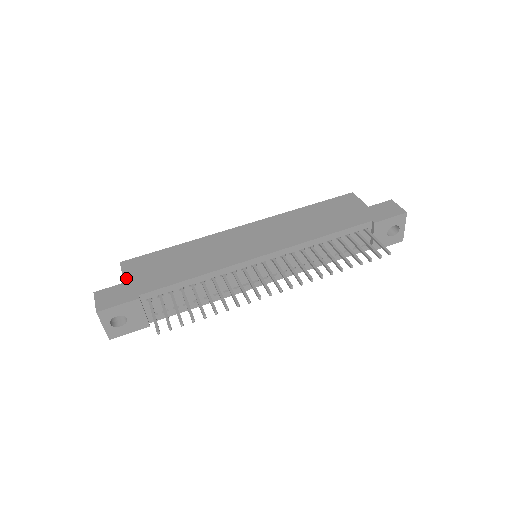
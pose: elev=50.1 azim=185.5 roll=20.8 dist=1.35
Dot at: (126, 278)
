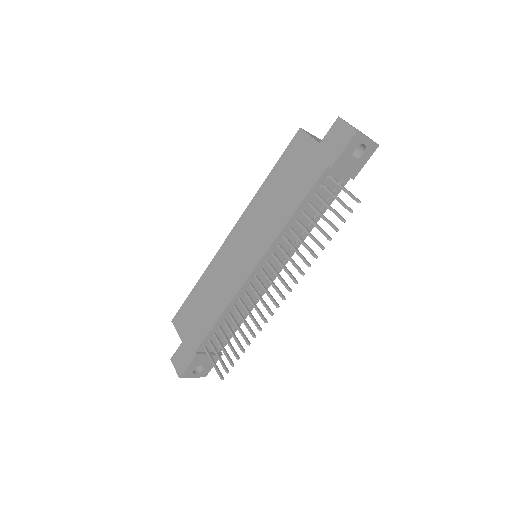
Dot at: (181, 337)
